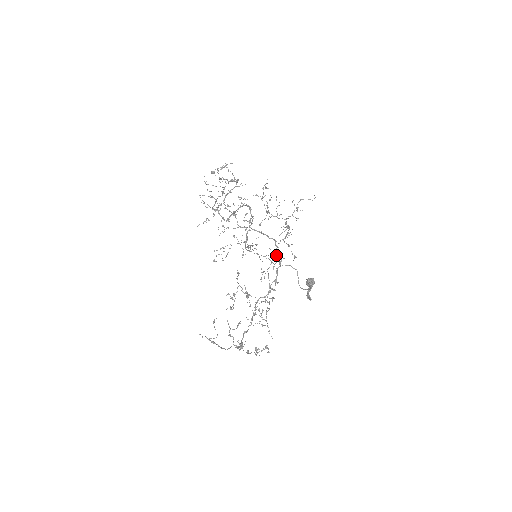
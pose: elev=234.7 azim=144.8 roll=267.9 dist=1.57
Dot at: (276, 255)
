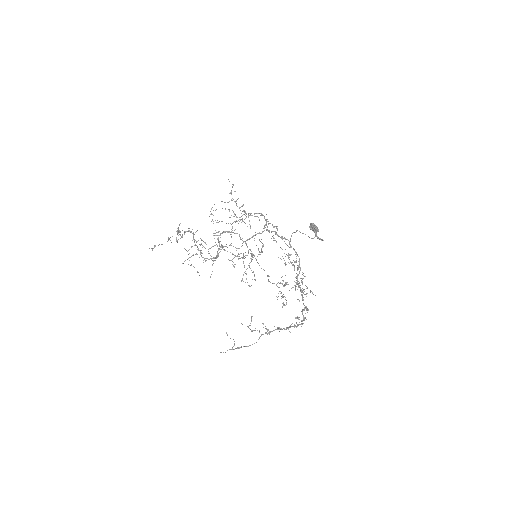
Dot at: occluded
